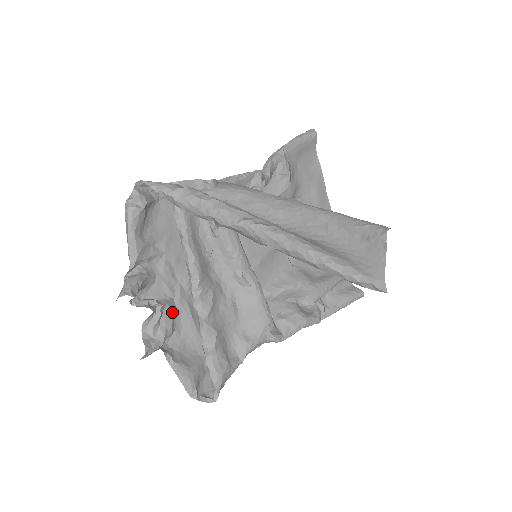
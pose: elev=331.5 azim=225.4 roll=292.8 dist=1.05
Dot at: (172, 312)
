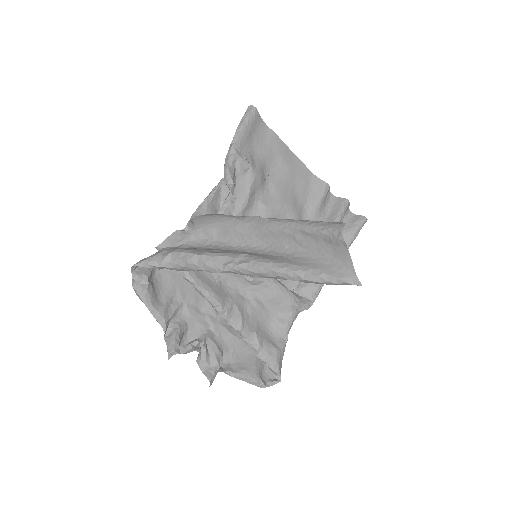
Dot at: (213, 339)
